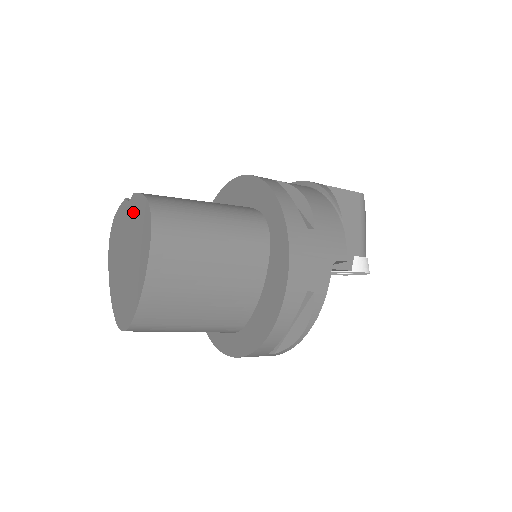
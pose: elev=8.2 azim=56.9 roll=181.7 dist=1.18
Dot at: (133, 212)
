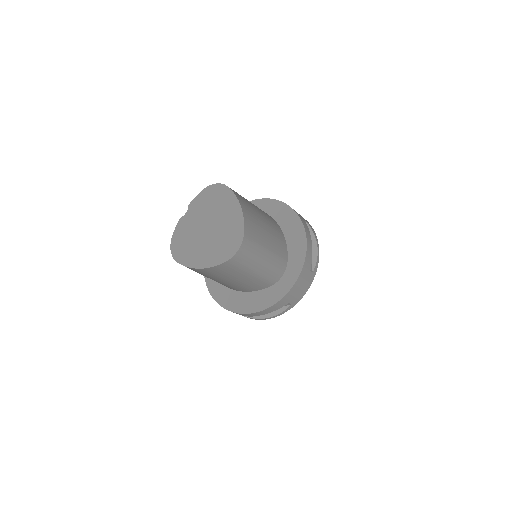
Dot at: (197, 208)
